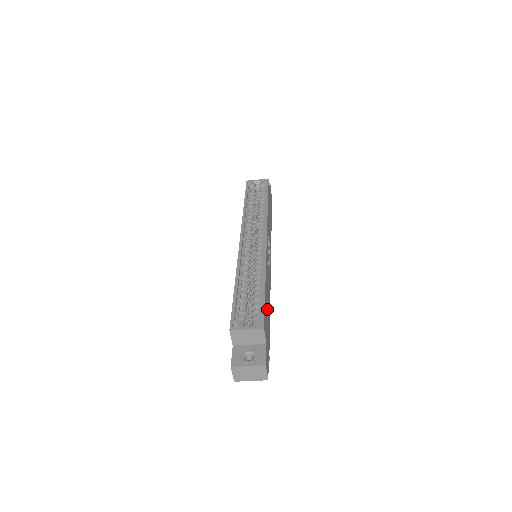
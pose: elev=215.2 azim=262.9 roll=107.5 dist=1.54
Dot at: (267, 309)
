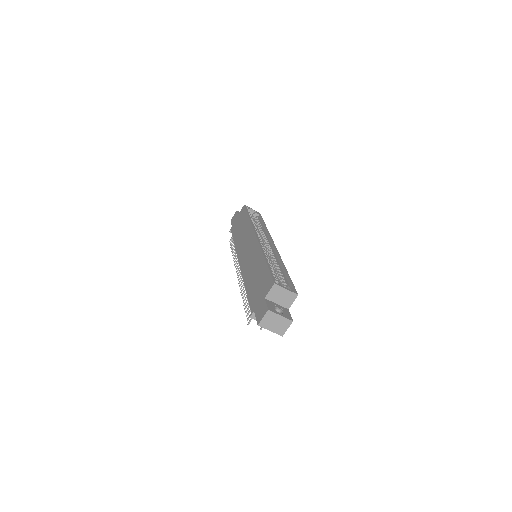
Dot at: occluded
